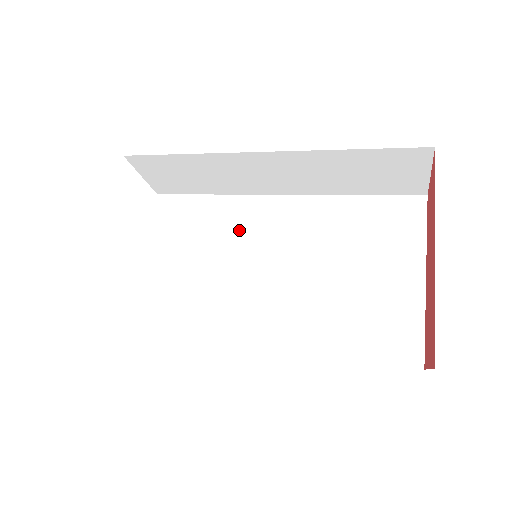
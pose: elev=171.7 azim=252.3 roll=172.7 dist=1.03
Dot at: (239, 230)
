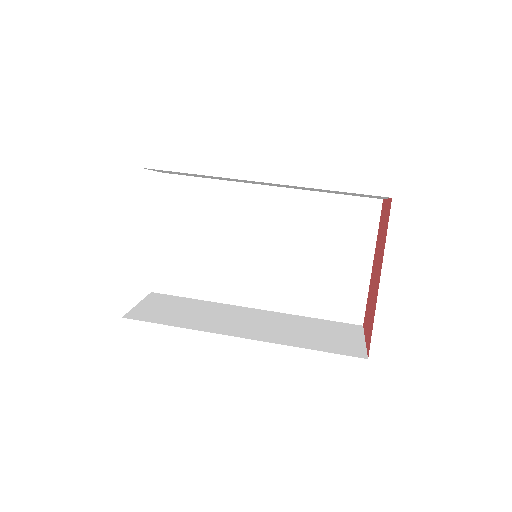
Dot at: (237, 215)
